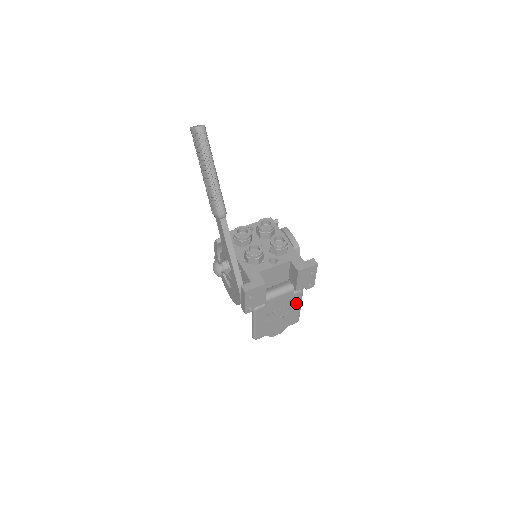
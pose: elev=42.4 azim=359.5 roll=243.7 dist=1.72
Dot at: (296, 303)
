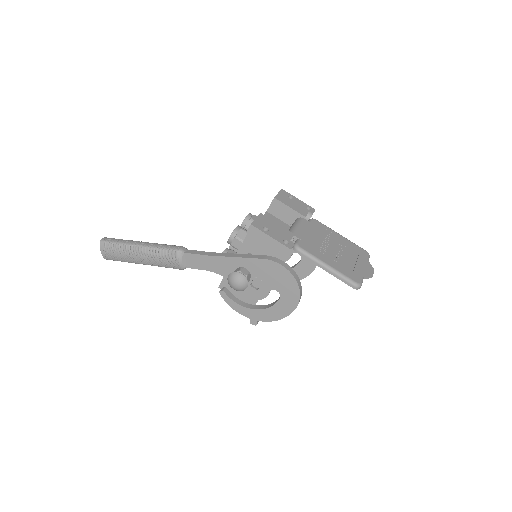
Dot at: (329, 232)
